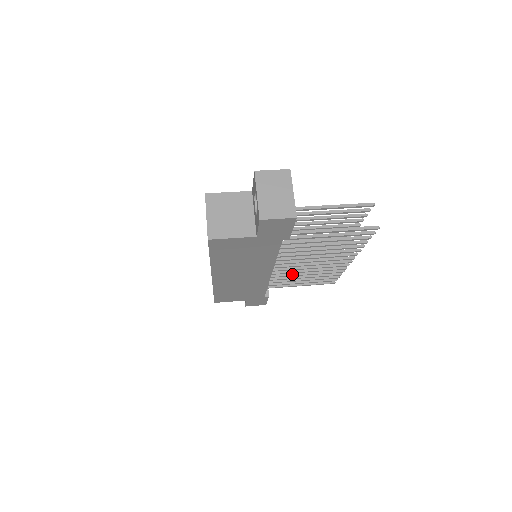
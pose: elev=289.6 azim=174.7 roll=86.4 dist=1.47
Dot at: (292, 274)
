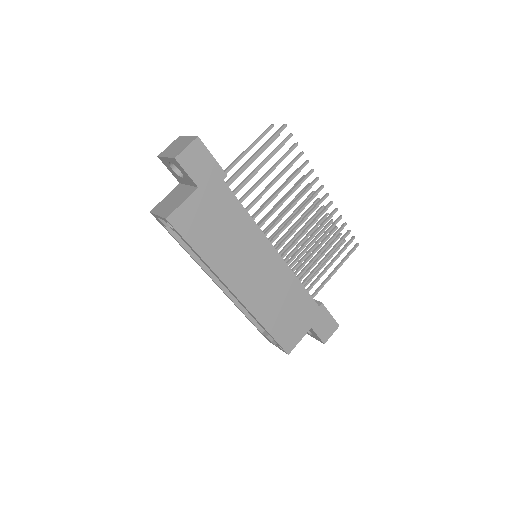
Dot at: (306, 254)
